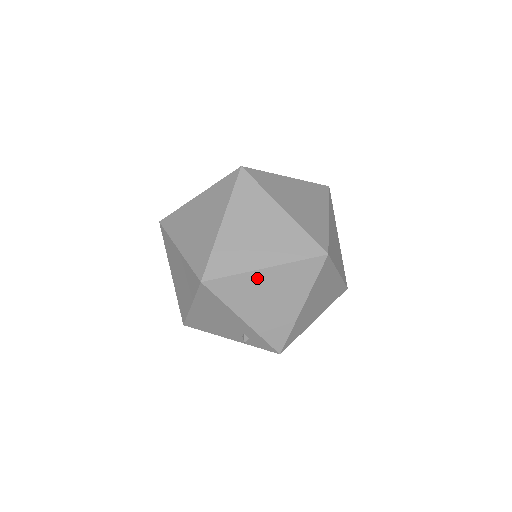
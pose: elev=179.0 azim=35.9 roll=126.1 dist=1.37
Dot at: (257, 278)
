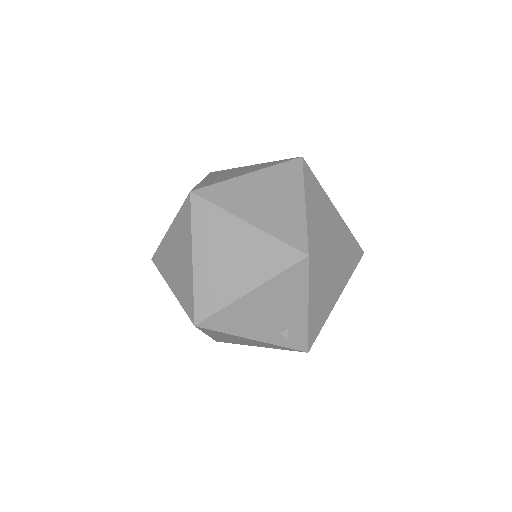
Dot at: (333, 263)
